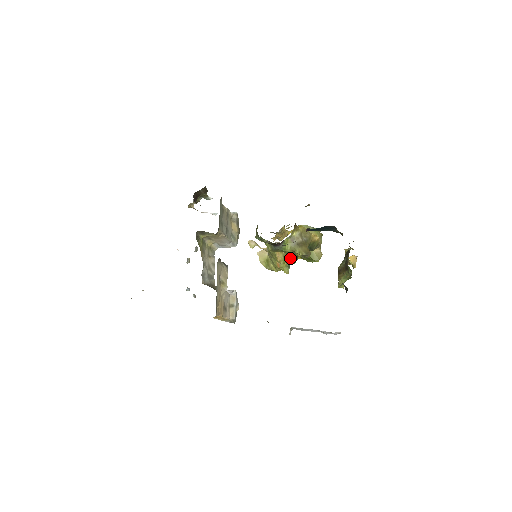
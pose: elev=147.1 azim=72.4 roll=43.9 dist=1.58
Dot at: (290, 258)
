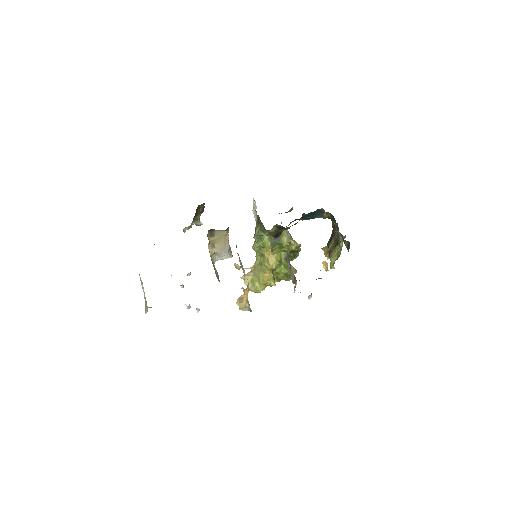
Dot at: (283, 256)
